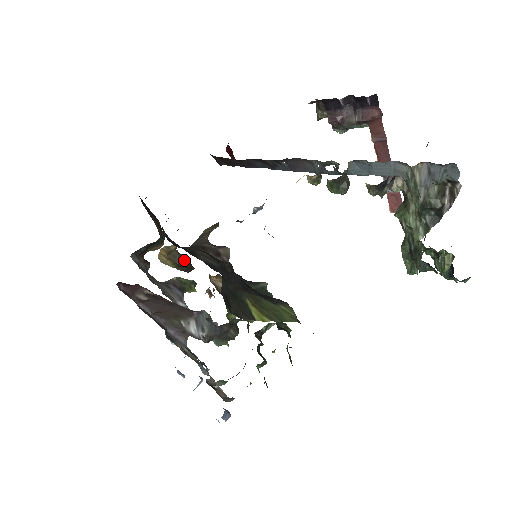
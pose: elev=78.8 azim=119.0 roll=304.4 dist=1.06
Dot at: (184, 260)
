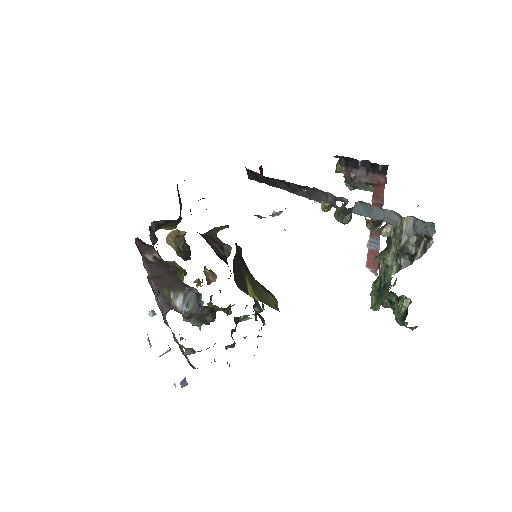
Dot at: (187, 248)
